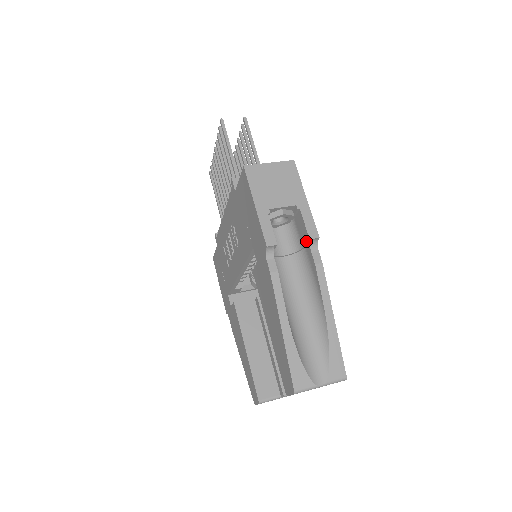
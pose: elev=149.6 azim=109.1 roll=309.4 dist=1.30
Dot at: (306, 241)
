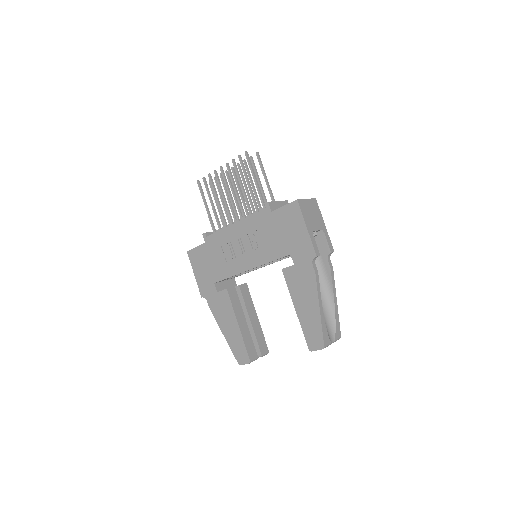
Dot at: (326, 253)
